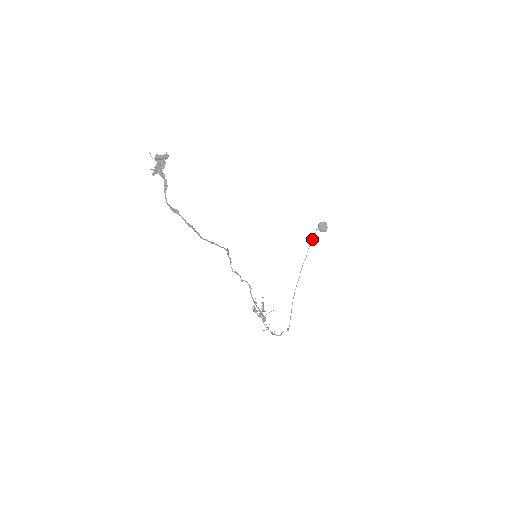
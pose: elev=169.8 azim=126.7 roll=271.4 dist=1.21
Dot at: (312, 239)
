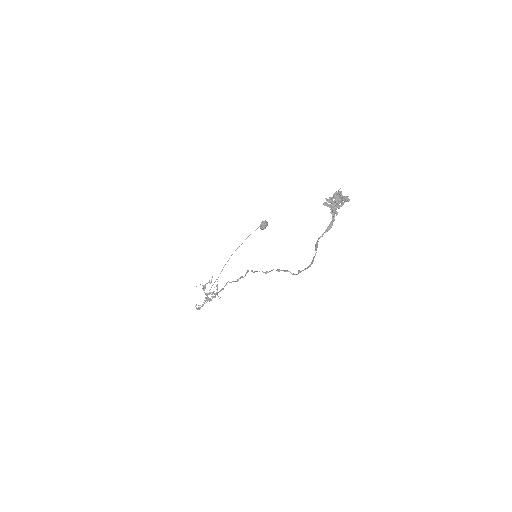
Dot at: occluded
